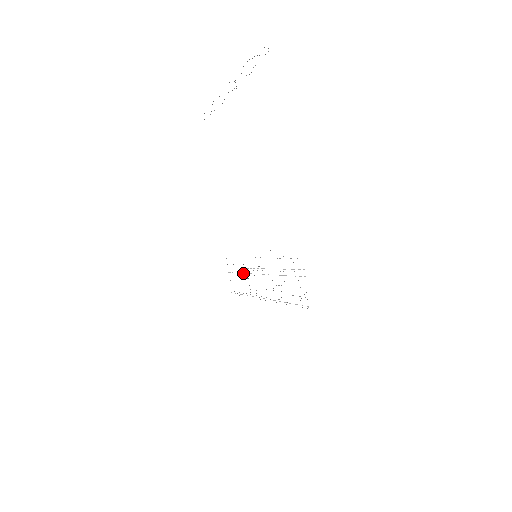
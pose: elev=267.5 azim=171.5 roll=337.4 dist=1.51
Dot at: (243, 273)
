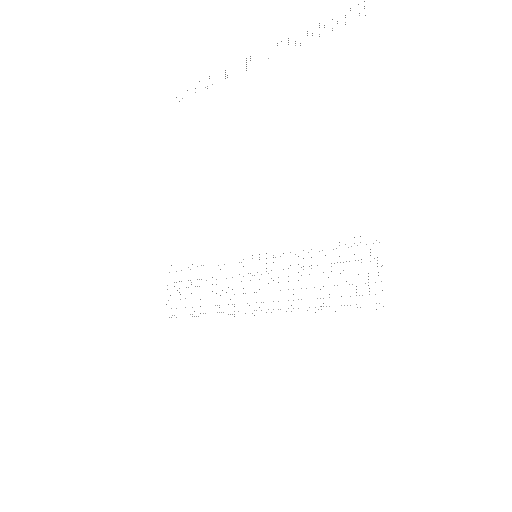
Dot at: (212, 284)
